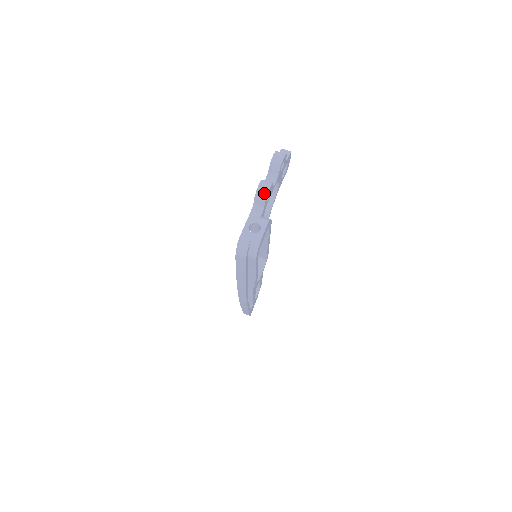
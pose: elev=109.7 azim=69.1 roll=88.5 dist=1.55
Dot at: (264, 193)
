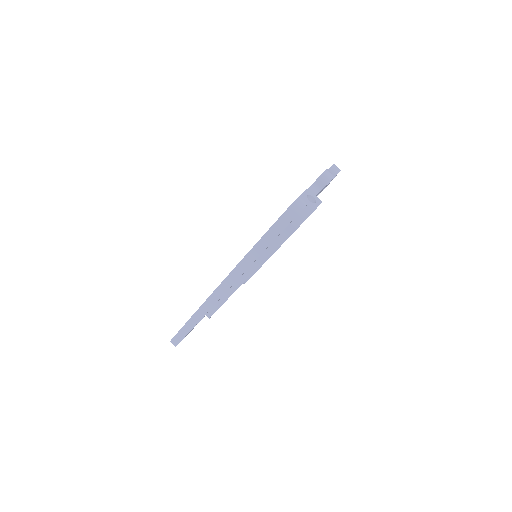
Dot at: (329, 177)
